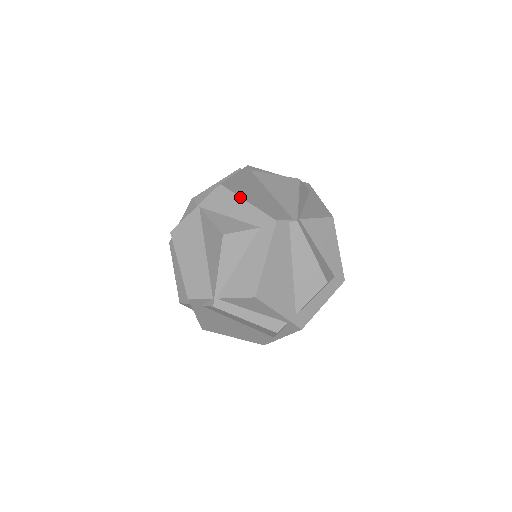
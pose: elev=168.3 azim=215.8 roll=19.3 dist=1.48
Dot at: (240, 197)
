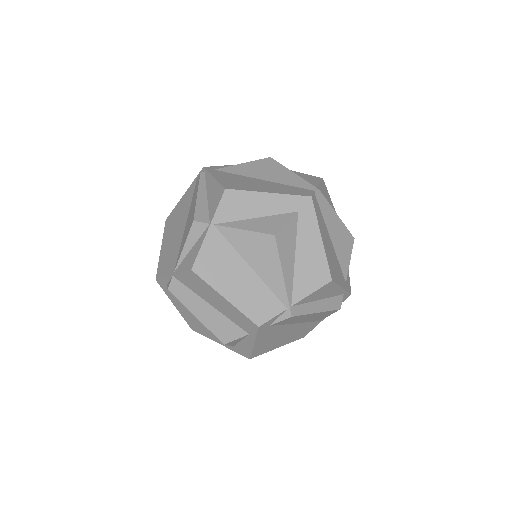
Dot at: (258, 192)
